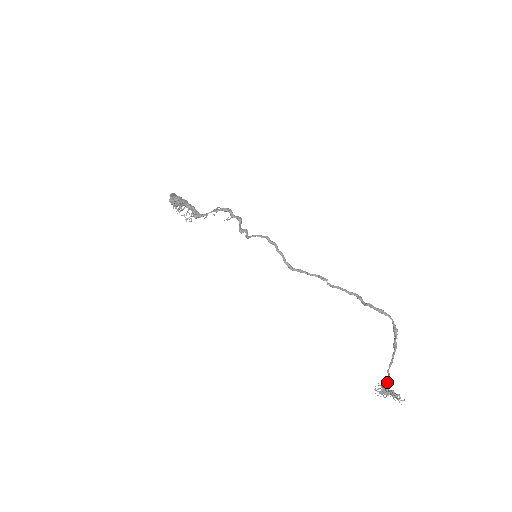
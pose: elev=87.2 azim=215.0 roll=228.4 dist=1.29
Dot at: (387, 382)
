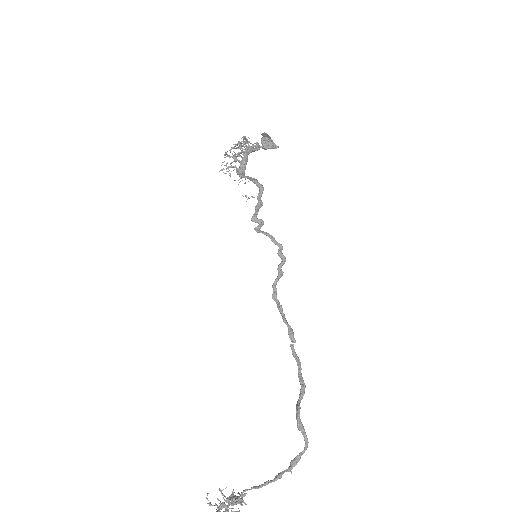
Dot at: (233, 498)
